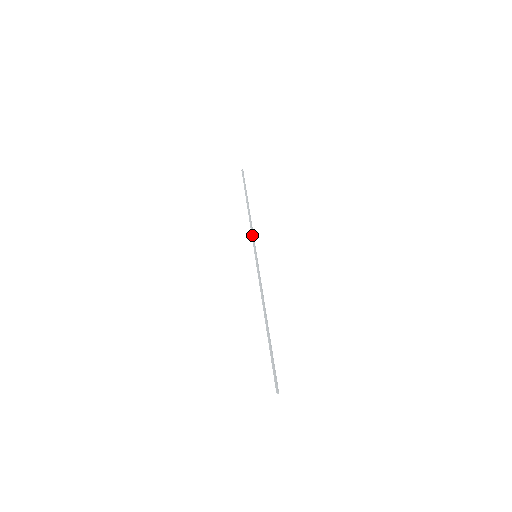
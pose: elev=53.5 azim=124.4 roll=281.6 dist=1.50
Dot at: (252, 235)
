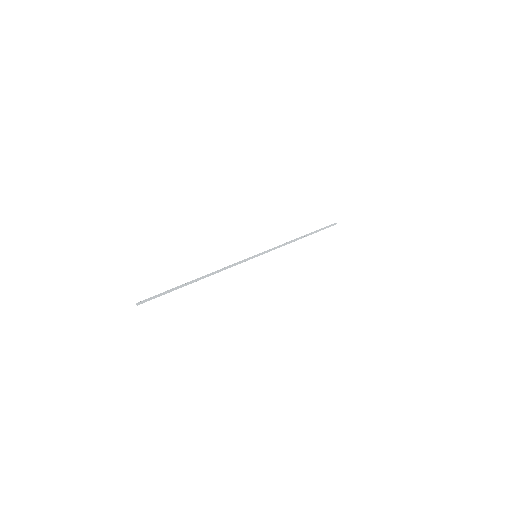
Dot at: (273, 248)
